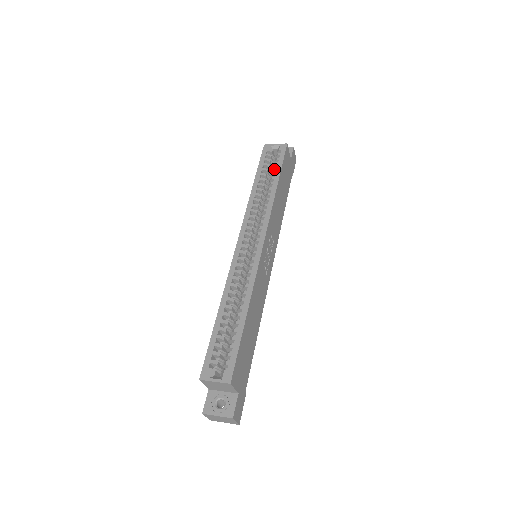
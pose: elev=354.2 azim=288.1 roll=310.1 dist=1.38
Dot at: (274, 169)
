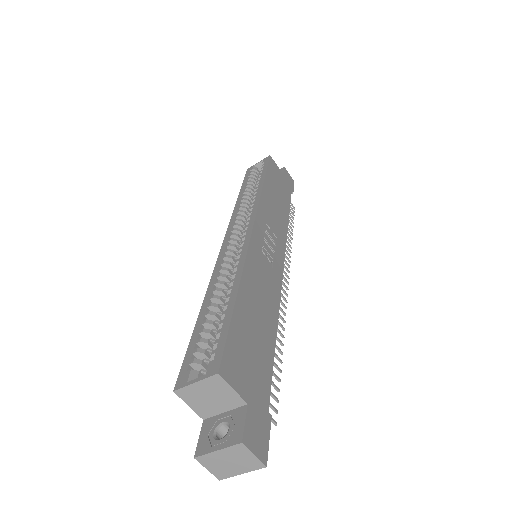
Dot at: (259, 175)
